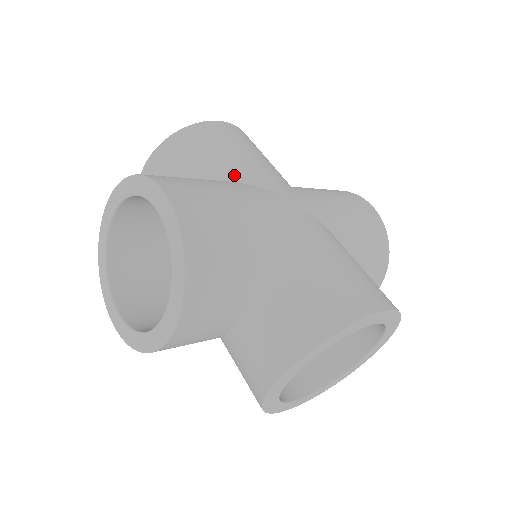
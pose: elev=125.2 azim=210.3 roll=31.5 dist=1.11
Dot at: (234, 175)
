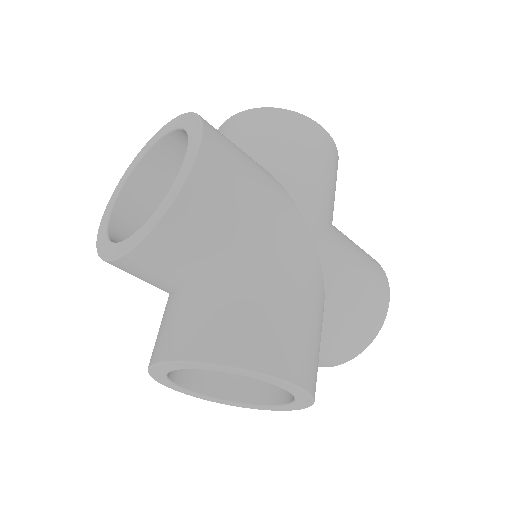
Dot at: (286, 178)
